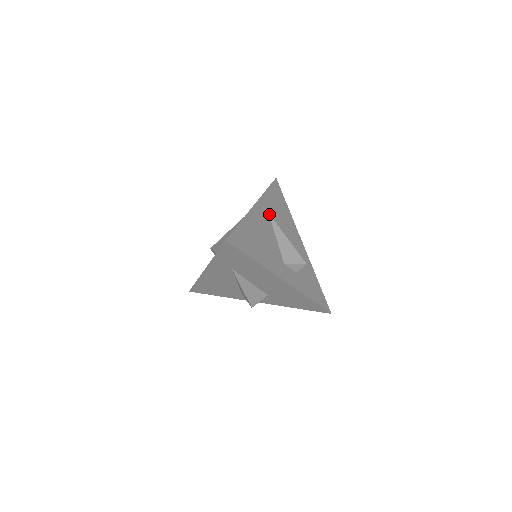
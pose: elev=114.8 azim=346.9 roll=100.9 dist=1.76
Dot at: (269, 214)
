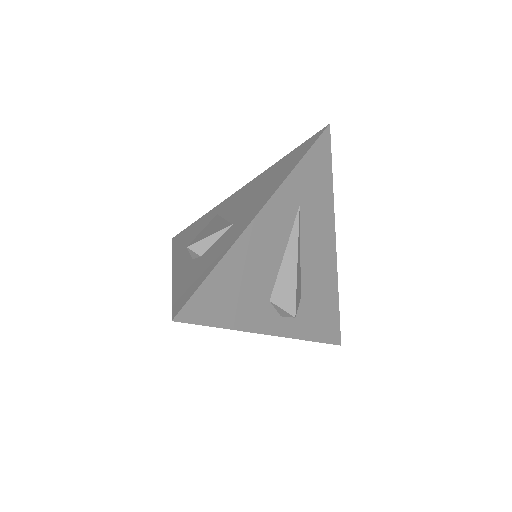
Dot at: occluded
